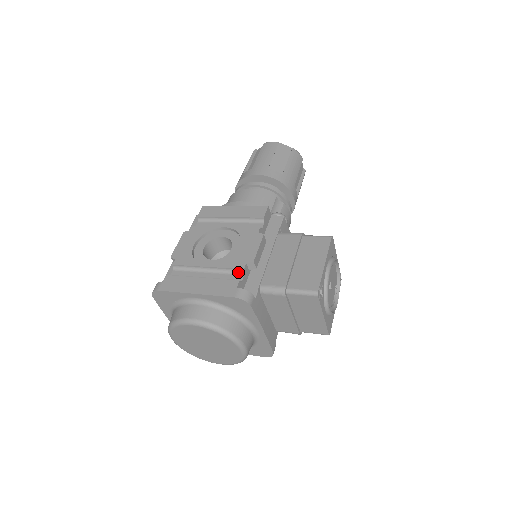
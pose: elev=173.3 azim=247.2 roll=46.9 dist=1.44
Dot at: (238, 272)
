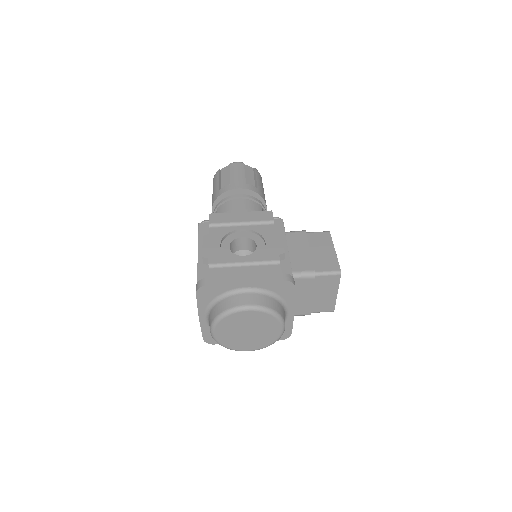
Dot at: (274, 262)
